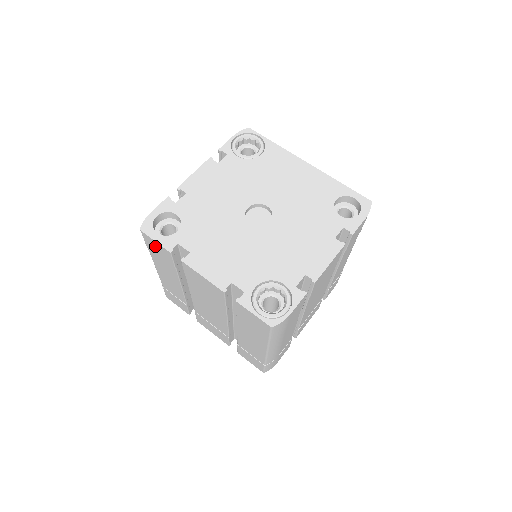
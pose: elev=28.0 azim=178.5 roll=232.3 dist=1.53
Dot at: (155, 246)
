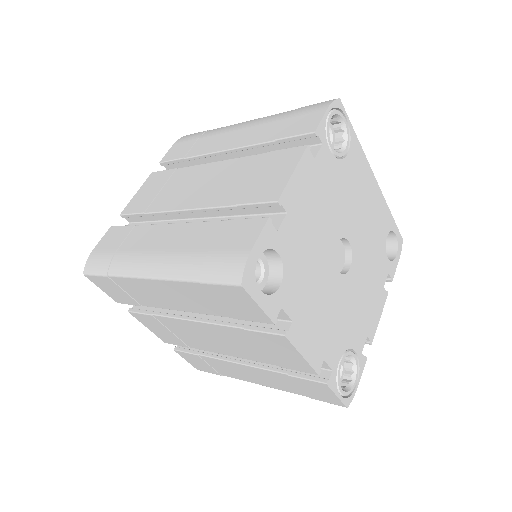
Dot at: (240, 302)
